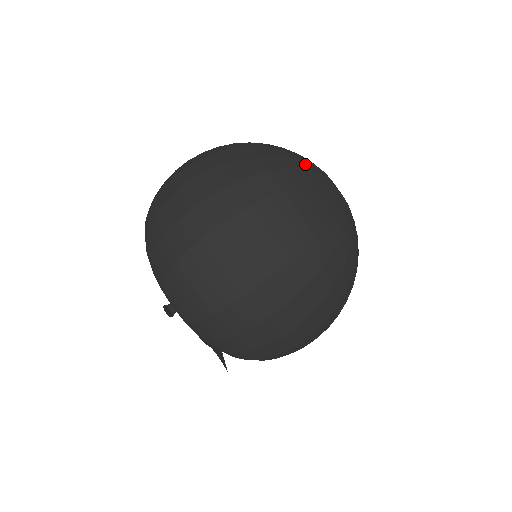
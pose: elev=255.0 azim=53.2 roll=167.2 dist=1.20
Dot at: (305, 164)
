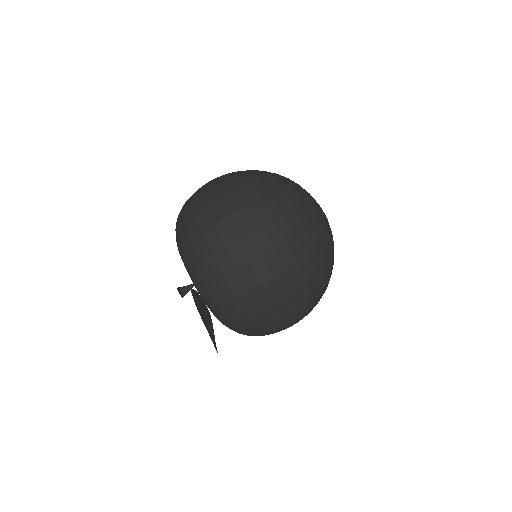
Dot at: (302, 188)
